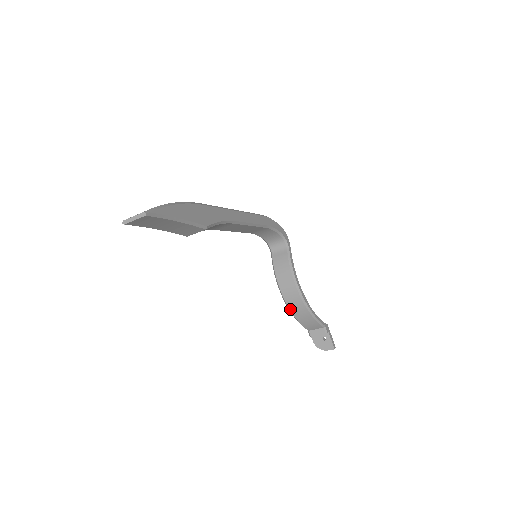
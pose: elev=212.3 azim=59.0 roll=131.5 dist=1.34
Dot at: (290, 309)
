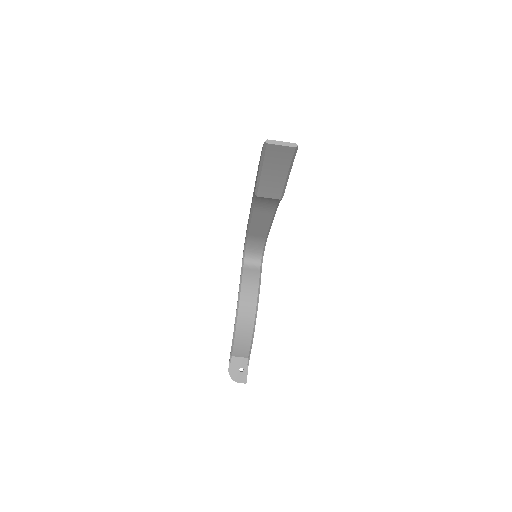
Dot at: (237, 325)
